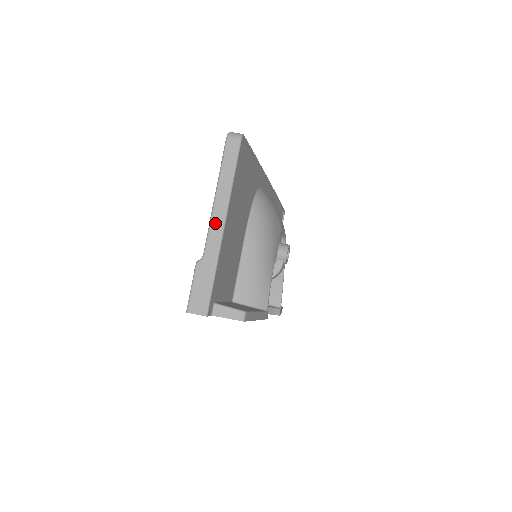
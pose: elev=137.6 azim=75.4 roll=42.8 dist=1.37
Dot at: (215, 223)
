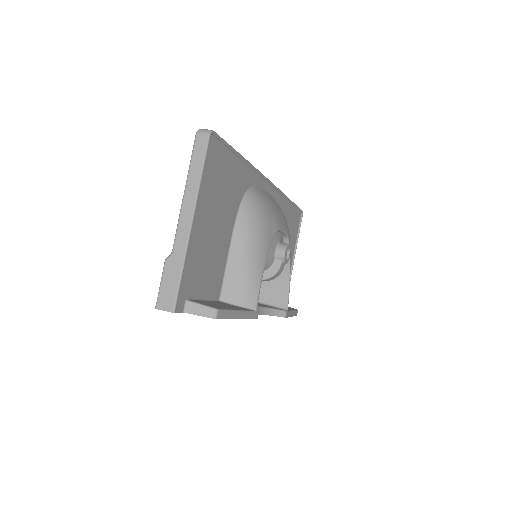
Dot at: (183, 220)
